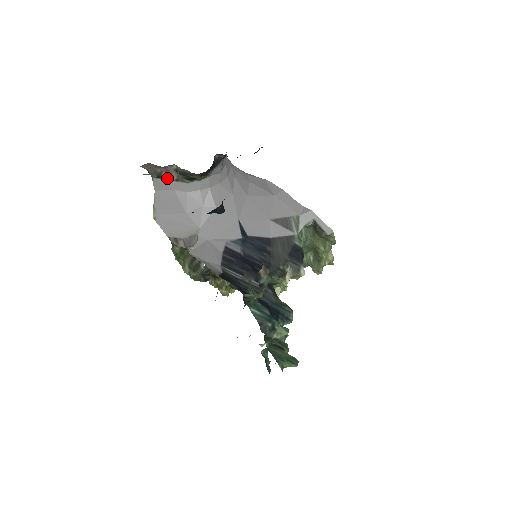
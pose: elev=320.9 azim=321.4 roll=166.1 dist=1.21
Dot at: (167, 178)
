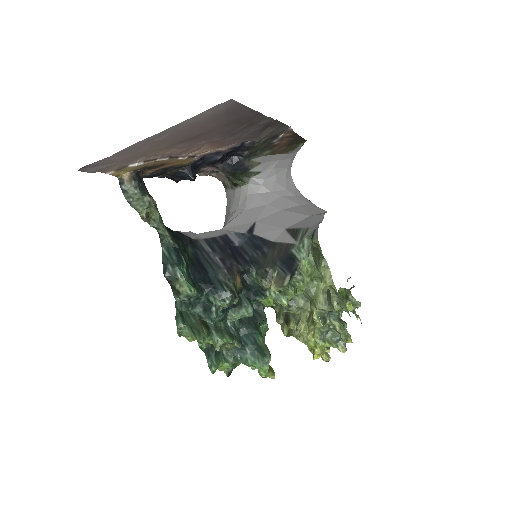
Dot at: (228, 187)
